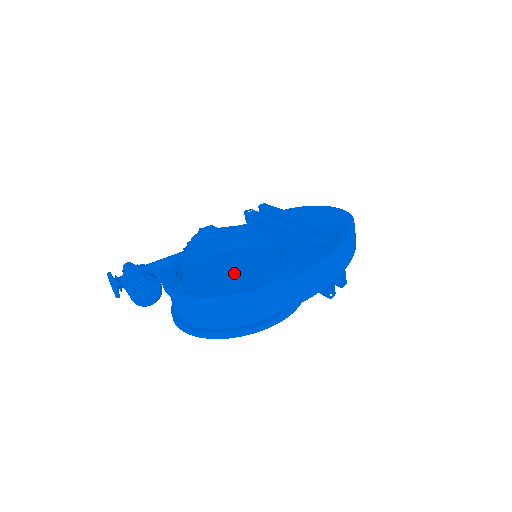
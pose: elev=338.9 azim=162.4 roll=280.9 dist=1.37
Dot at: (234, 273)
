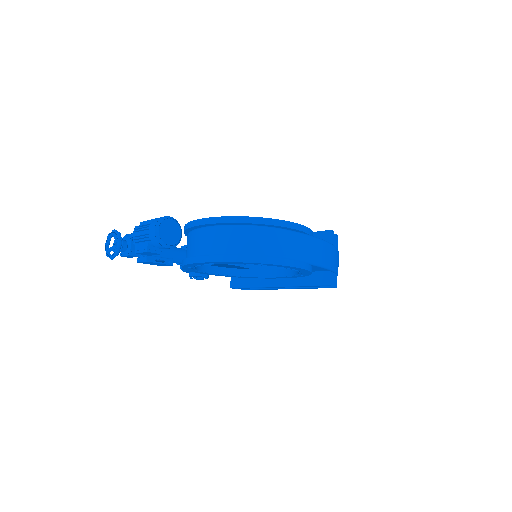
Dot at: occluded
